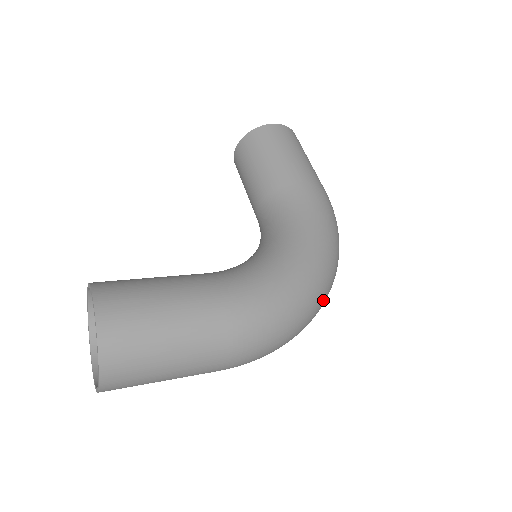
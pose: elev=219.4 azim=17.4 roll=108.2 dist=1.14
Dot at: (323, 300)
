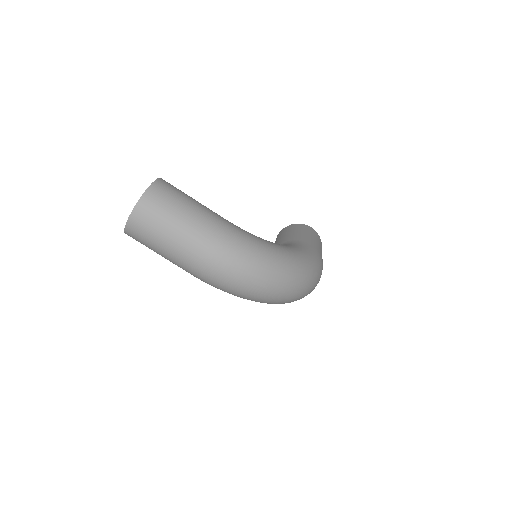
Dot at: (283, 282)
